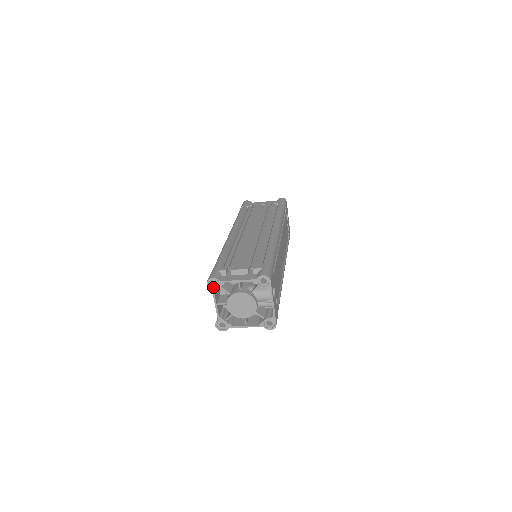
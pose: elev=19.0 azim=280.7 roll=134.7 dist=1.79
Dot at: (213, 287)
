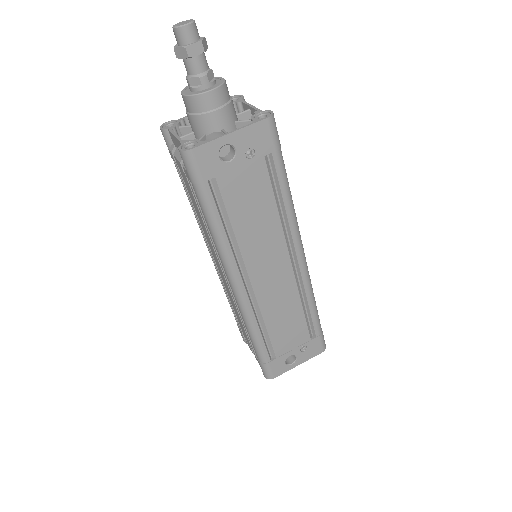
Dot at: occluded
